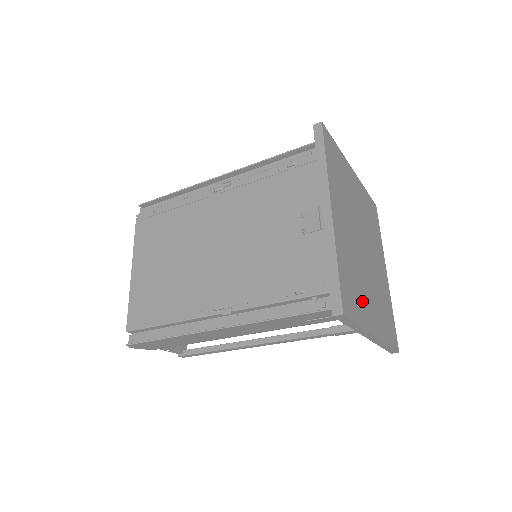
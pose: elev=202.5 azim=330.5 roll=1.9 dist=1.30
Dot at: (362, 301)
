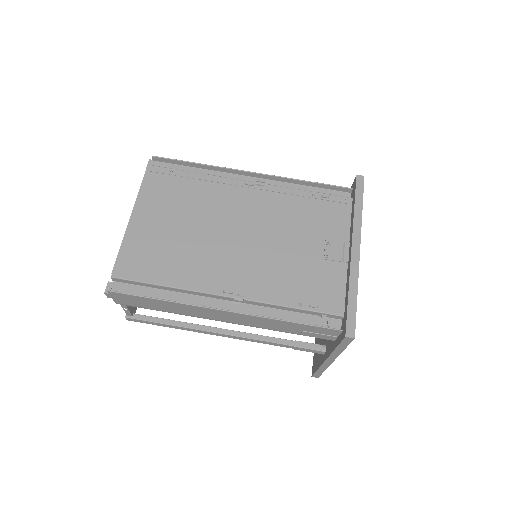
Dot at: occluded
